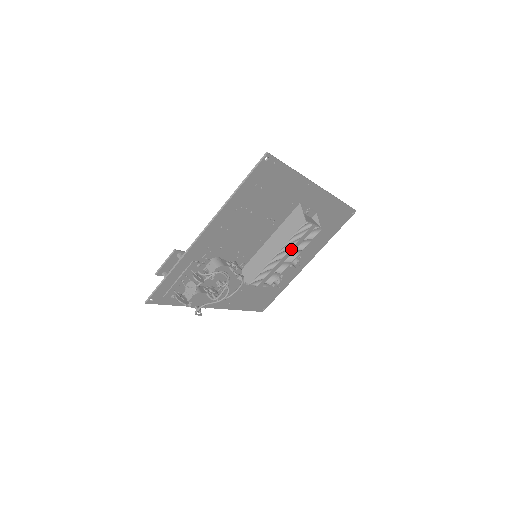
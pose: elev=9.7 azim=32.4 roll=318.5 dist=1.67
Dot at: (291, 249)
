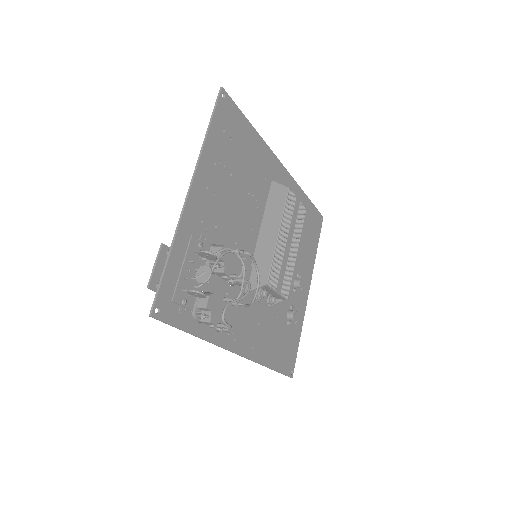
Dot at: (289, 232)
